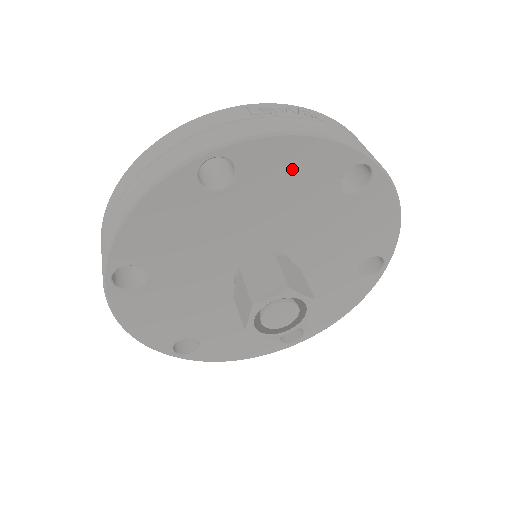
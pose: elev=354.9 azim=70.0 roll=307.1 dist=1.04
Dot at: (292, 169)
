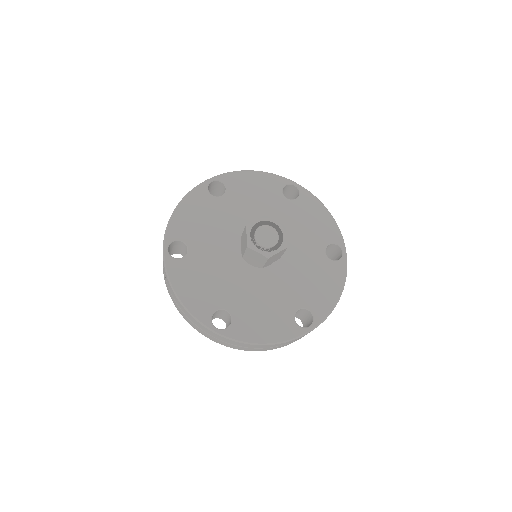
Dot at: (254, 186)
